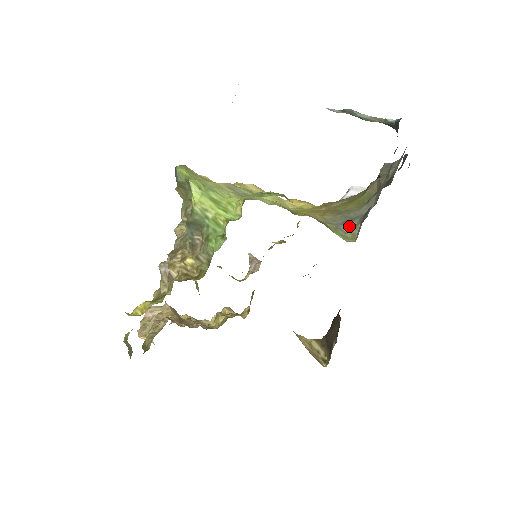
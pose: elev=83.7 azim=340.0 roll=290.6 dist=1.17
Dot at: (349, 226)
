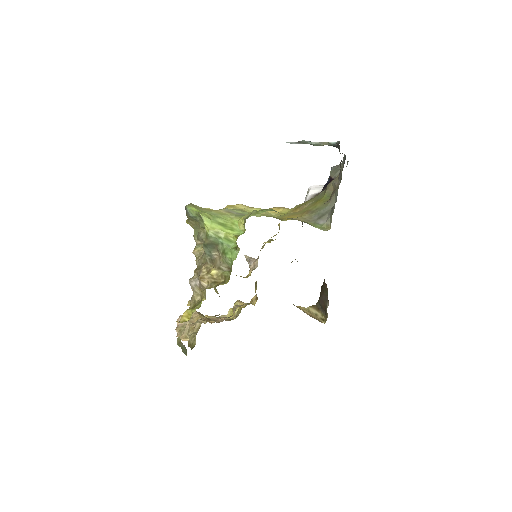
Dot at: (323, 220)
